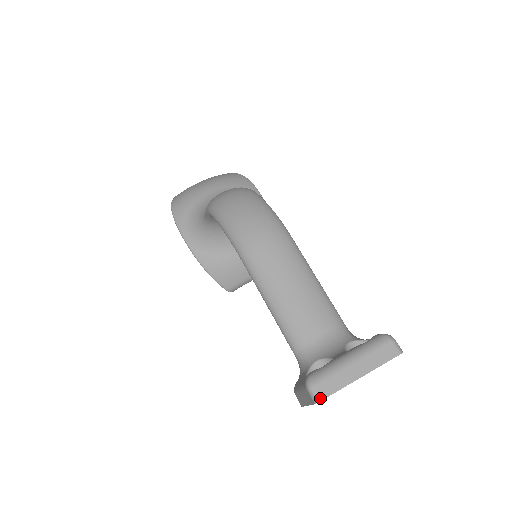
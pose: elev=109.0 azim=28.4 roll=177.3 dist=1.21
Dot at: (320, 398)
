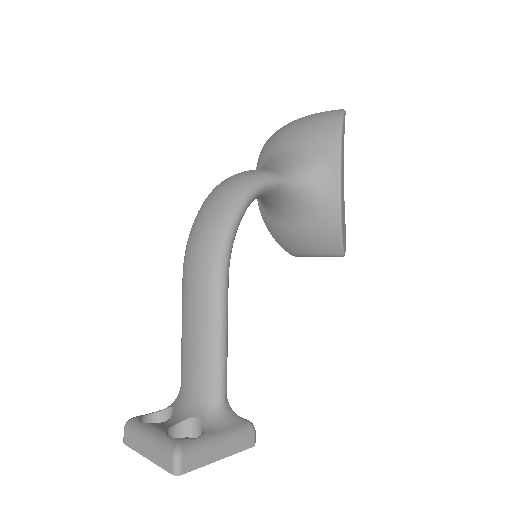
Dot at: (124, 441)
